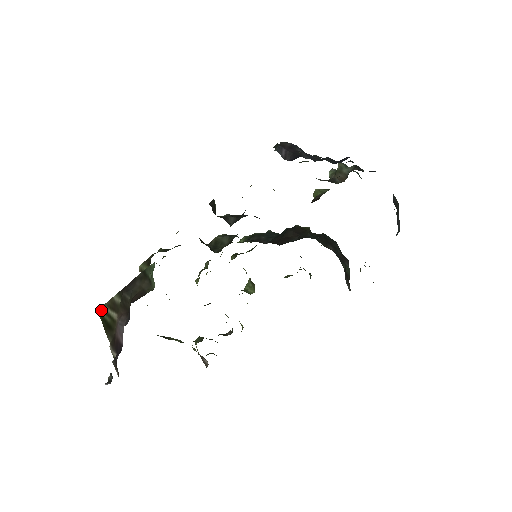
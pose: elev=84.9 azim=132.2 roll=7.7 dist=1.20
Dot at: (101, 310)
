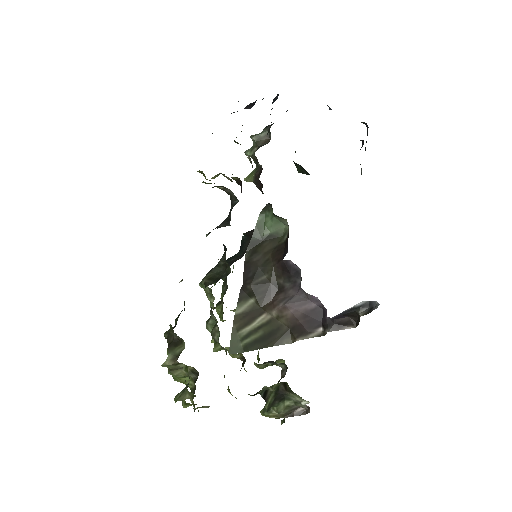
Dot at: (234, 345)
